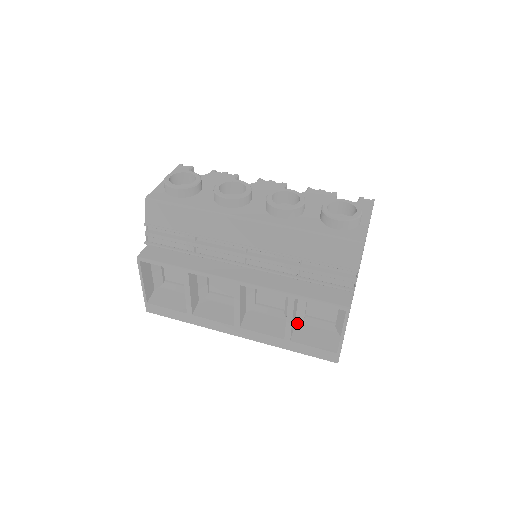
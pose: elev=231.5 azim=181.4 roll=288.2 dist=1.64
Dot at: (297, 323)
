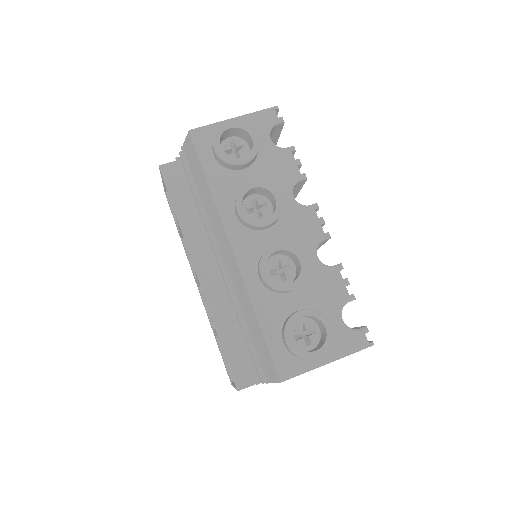
Dot at: occluded
